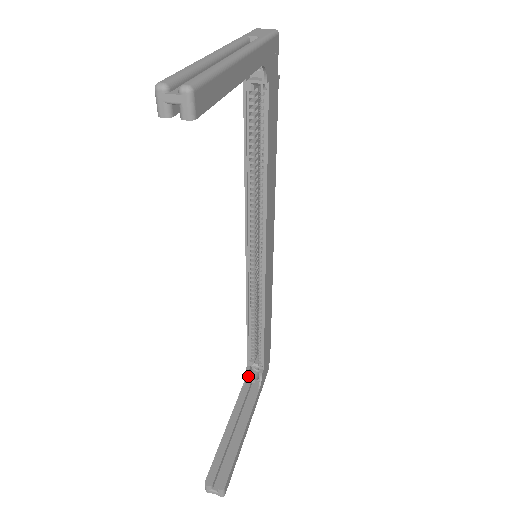
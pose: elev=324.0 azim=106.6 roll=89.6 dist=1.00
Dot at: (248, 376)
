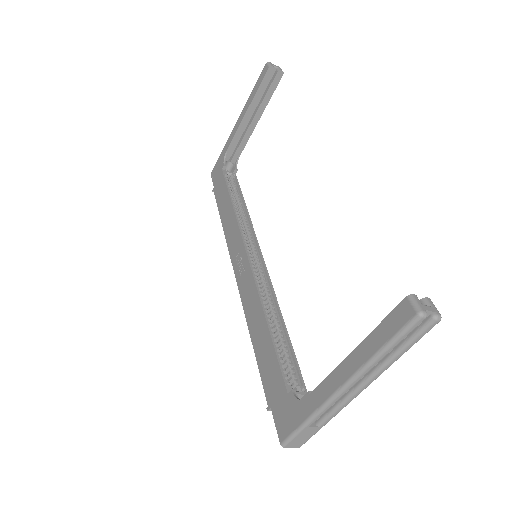
Dot at: (298, 402)
